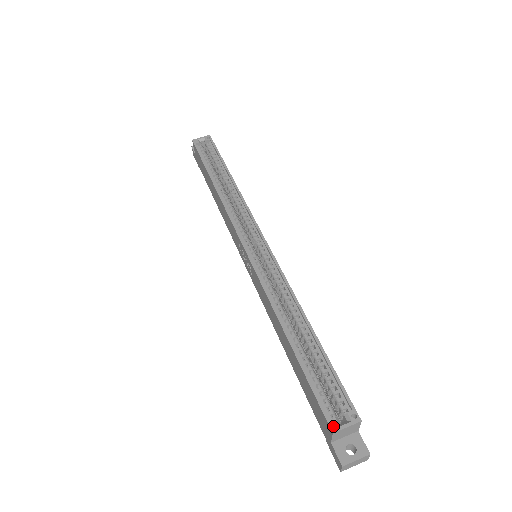
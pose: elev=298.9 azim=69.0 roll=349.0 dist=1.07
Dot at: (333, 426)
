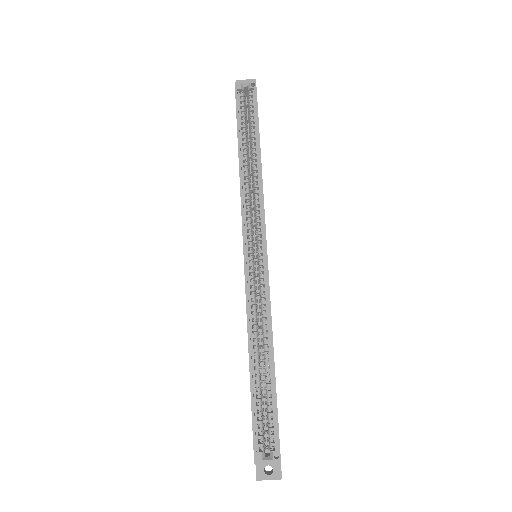
Dot at: (257, 458)
